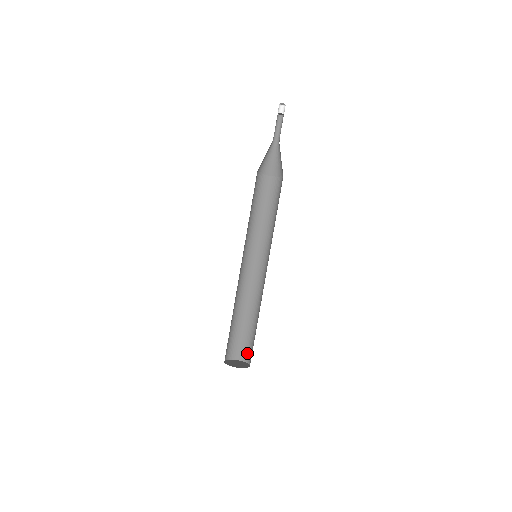
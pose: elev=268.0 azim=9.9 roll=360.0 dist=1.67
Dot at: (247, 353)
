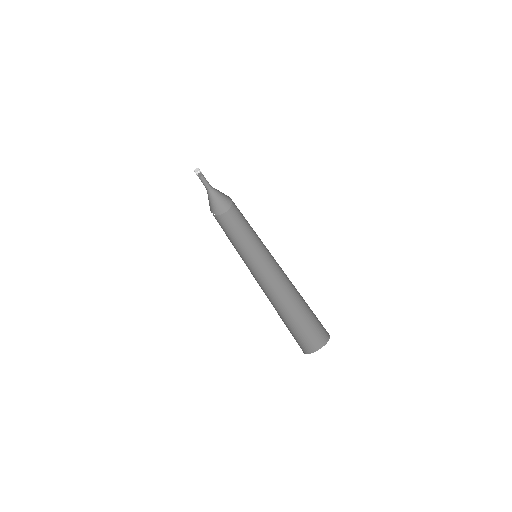
Dot at: (317, 337)
